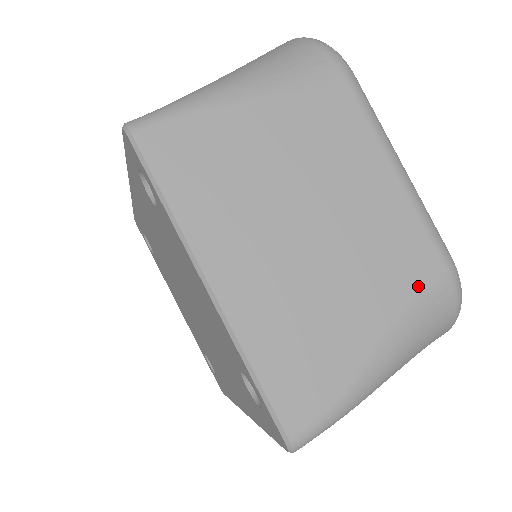
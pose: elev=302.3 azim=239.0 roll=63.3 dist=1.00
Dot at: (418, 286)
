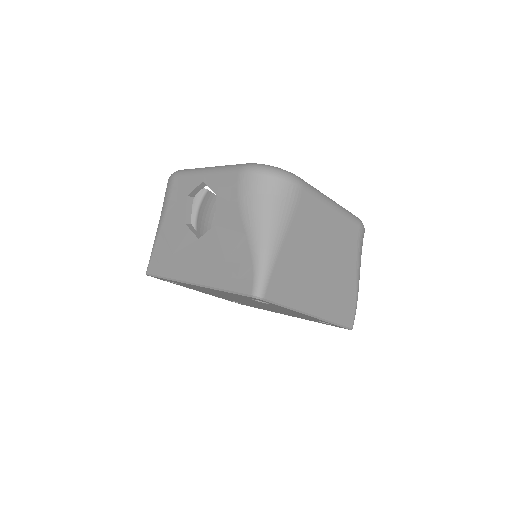
Dot at: (357, 243)
